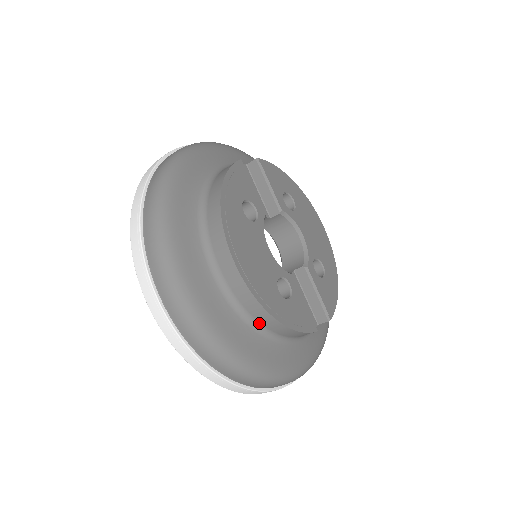
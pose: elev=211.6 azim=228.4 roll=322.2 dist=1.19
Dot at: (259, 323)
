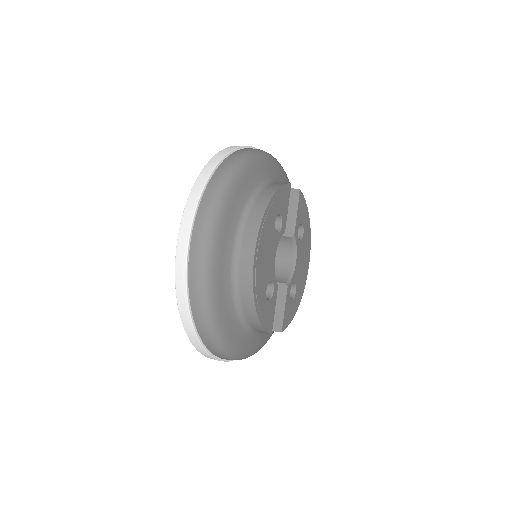
Dot at: (241, 304)
